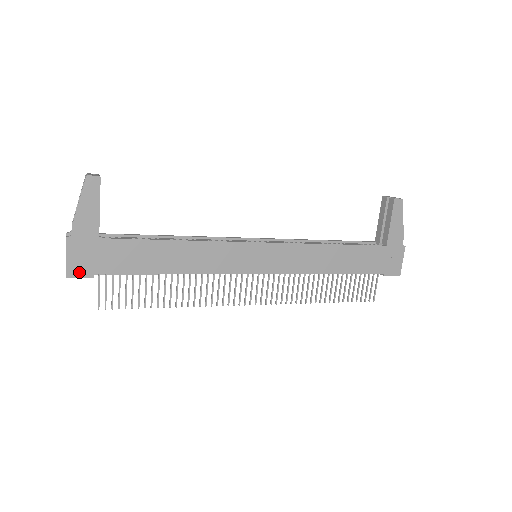
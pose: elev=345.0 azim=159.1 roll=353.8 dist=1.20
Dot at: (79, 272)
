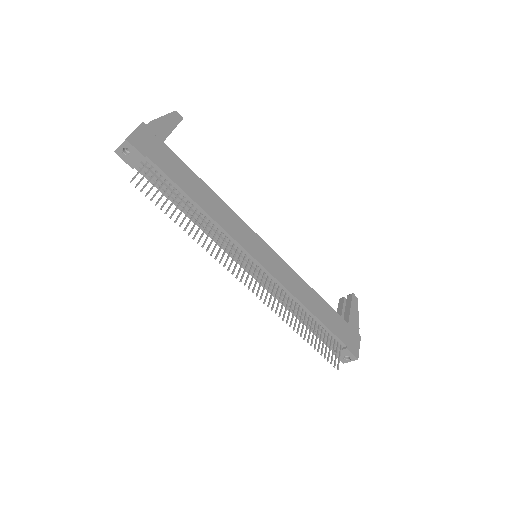
Dot at: (137, 145)
